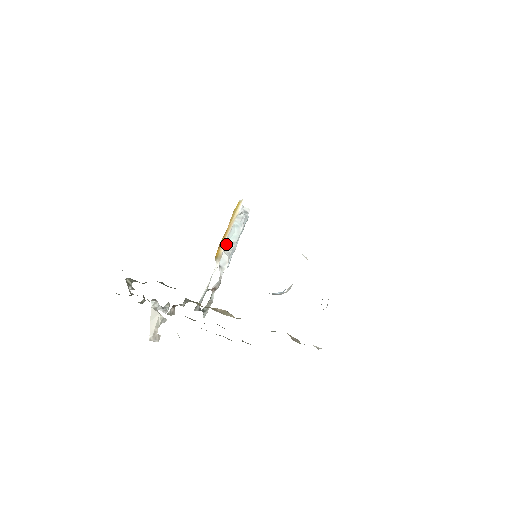
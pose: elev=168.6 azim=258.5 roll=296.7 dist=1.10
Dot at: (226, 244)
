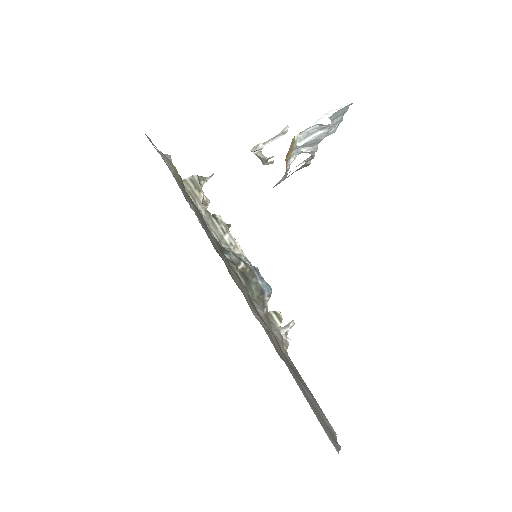
Dot at: (303, 146)
